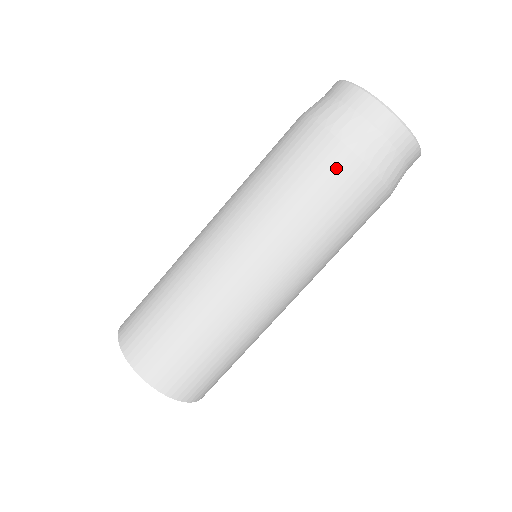
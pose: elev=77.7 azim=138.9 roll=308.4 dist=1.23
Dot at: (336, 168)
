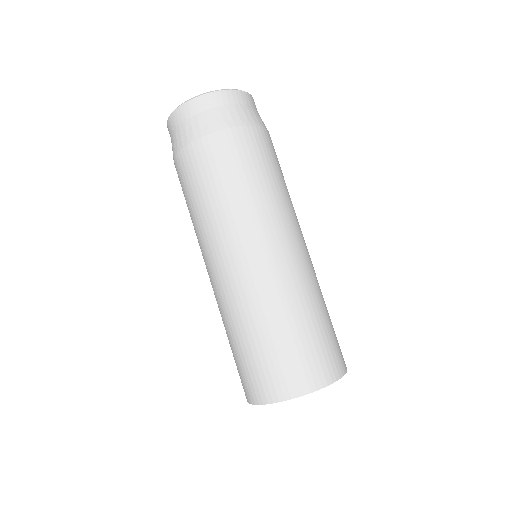
Dot at: (256, 142)
